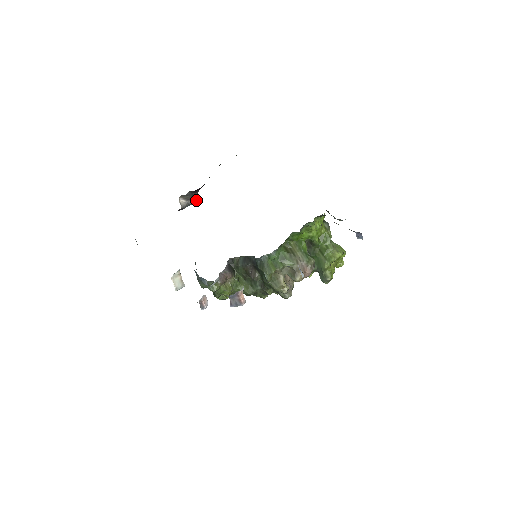
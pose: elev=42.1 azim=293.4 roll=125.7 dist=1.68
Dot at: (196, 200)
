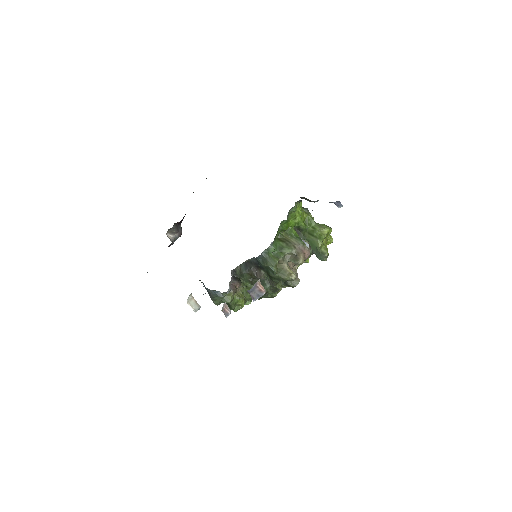
Dot at: occluded
